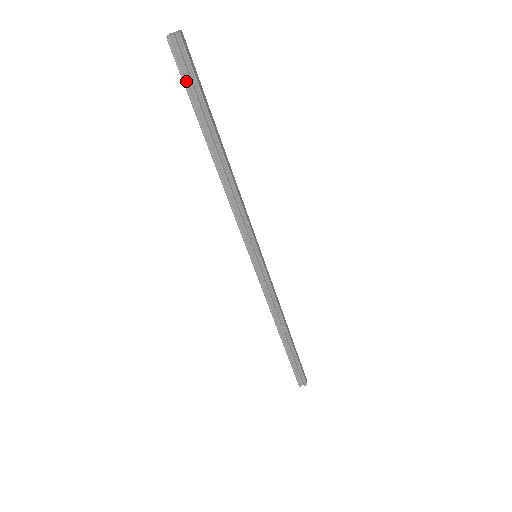
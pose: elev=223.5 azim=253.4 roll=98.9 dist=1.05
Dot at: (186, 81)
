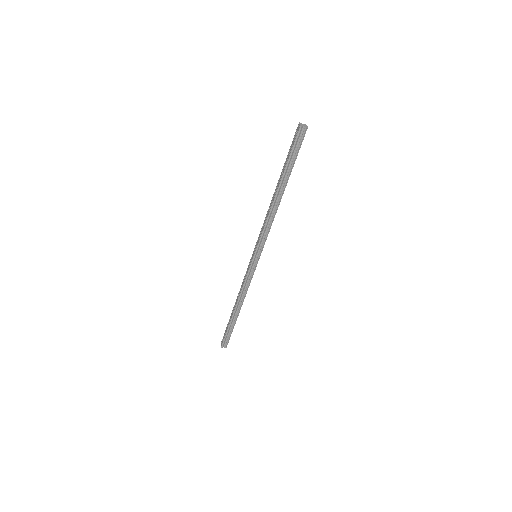
Dot at: (293, 150)
